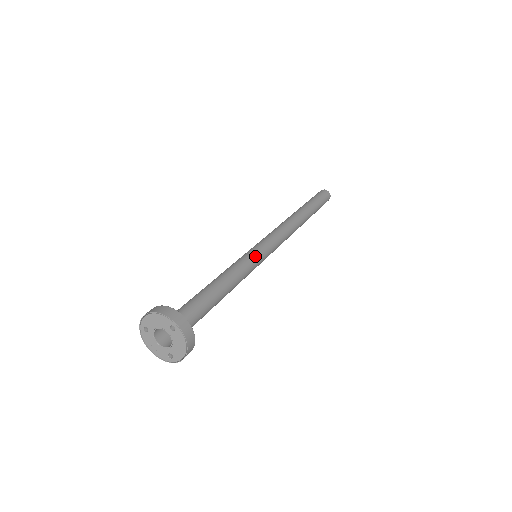
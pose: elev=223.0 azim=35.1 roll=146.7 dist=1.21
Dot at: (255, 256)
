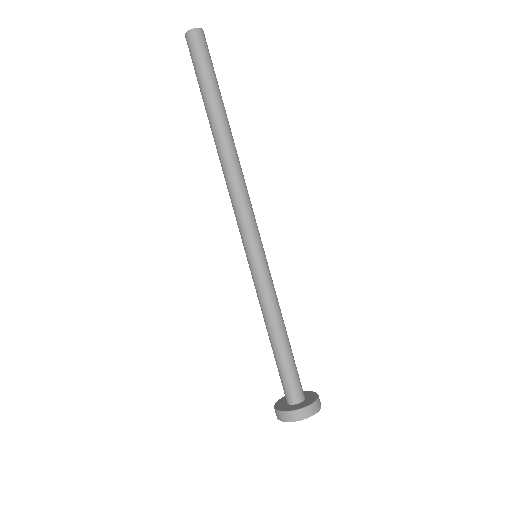
Dot at: (258, 270)
